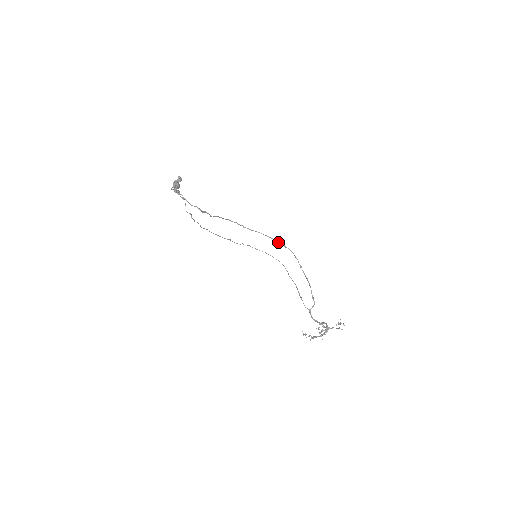
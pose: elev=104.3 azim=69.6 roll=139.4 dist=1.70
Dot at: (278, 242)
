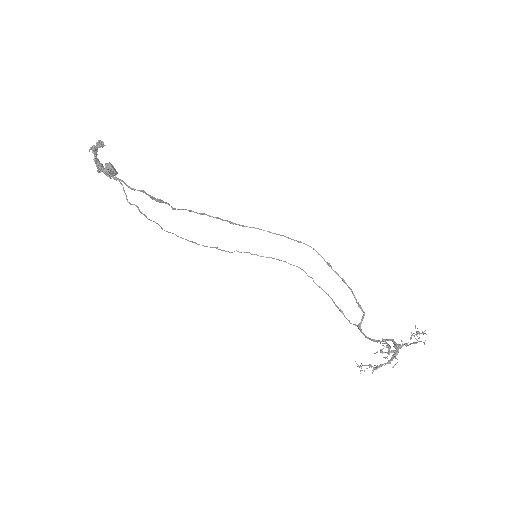
Dot at: occluded
